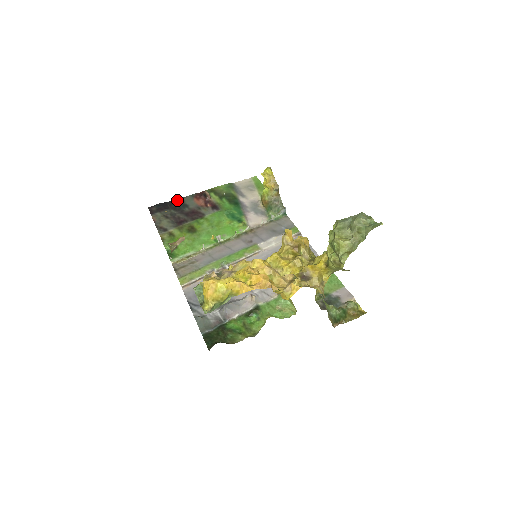
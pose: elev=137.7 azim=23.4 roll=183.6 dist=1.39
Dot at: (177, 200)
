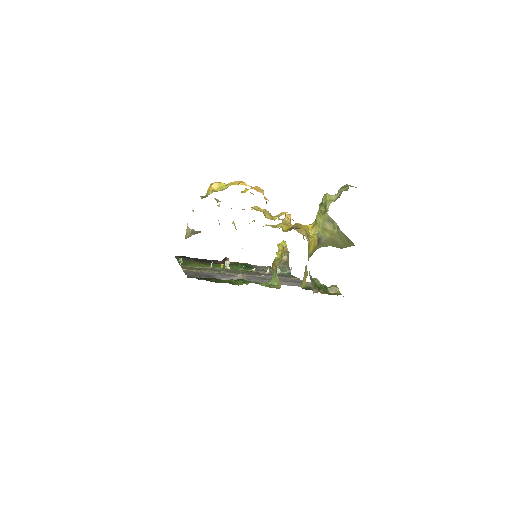
Dot at: occluded
